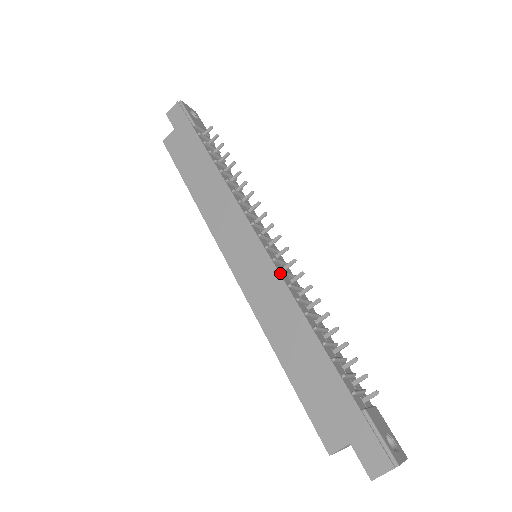
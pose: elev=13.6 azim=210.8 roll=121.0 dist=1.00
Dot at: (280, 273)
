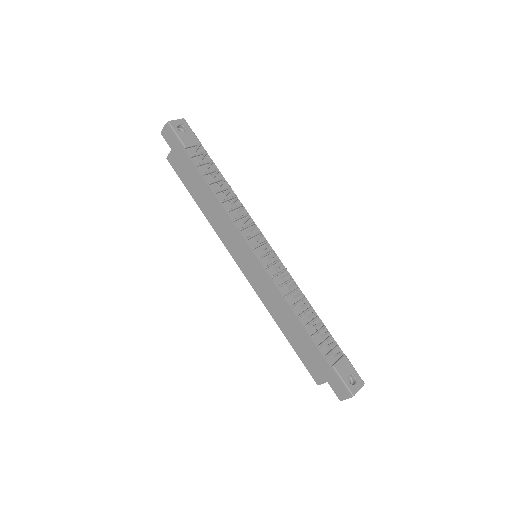
Dot at: (271, 278)
